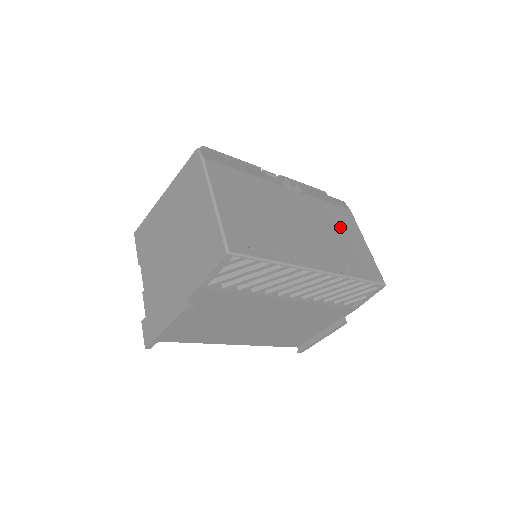
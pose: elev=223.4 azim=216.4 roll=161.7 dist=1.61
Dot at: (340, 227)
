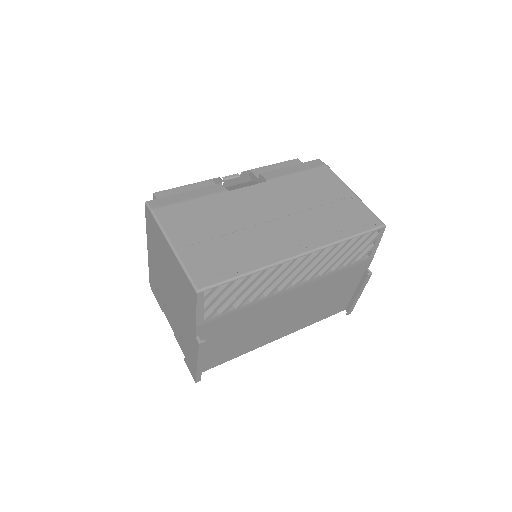
Dot at: (317, 192)
